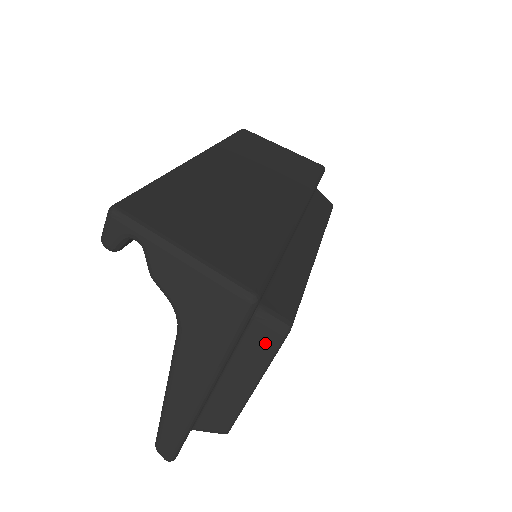
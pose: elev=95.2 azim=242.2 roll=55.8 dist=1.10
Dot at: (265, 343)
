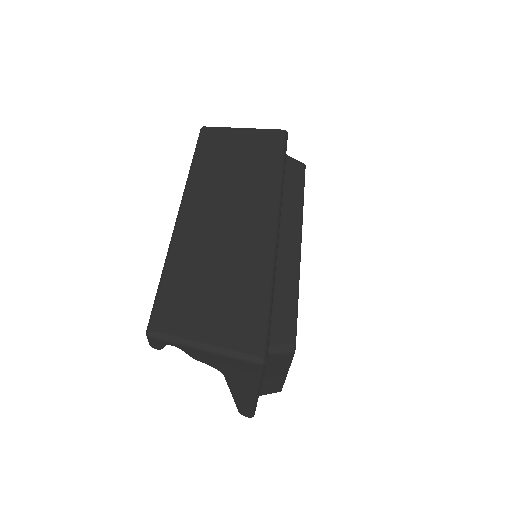
Dot at: (282, 360)
